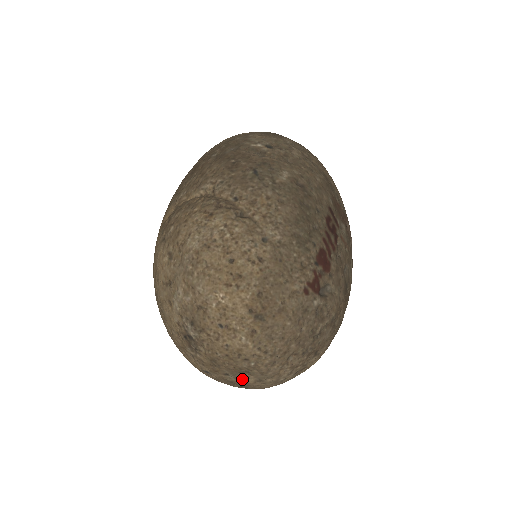
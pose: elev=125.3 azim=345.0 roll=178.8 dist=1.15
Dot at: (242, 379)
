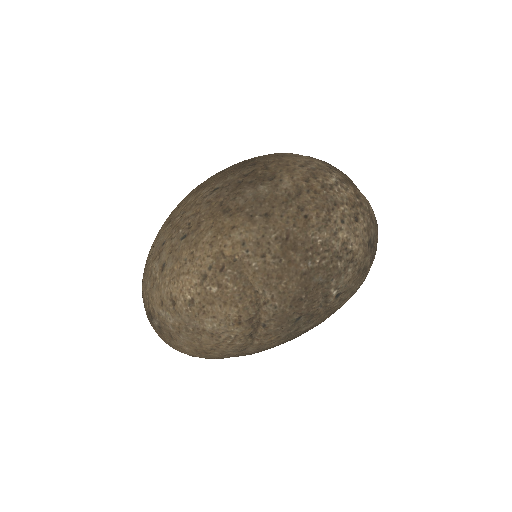
Dot at: occluded
